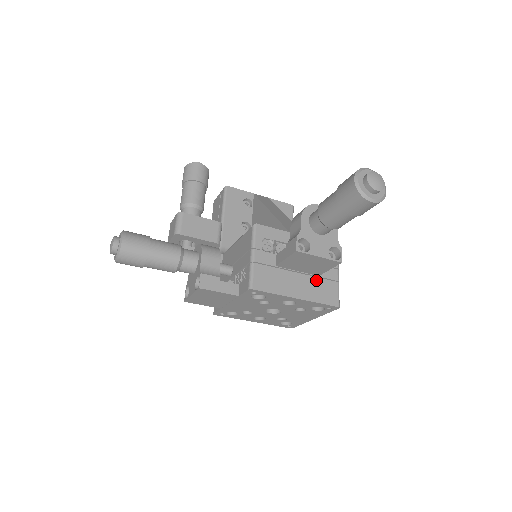
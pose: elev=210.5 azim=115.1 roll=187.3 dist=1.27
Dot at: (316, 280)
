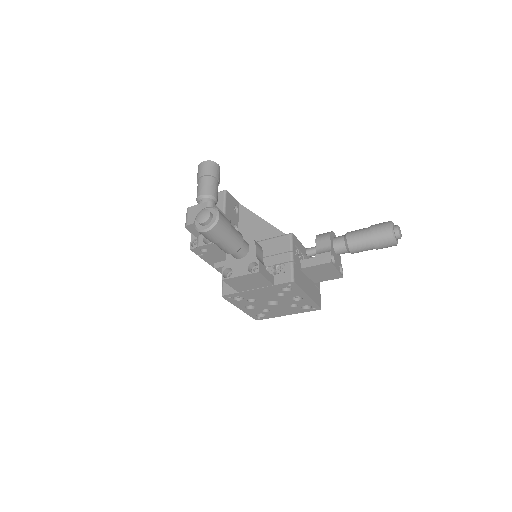
Dot at: (314, 286)
